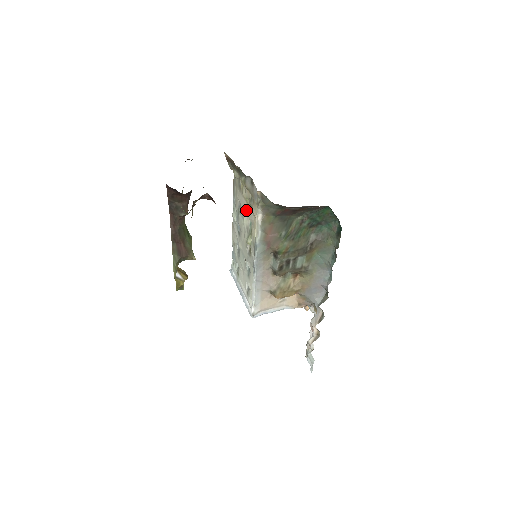
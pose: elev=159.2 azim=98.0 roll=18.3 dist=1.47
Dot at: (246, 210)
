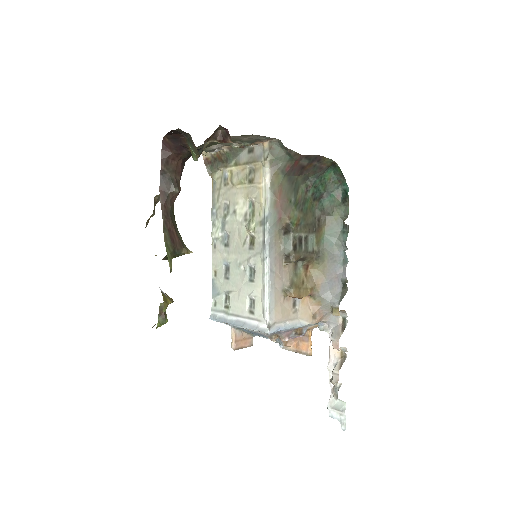
Dot at: (240, 196)
